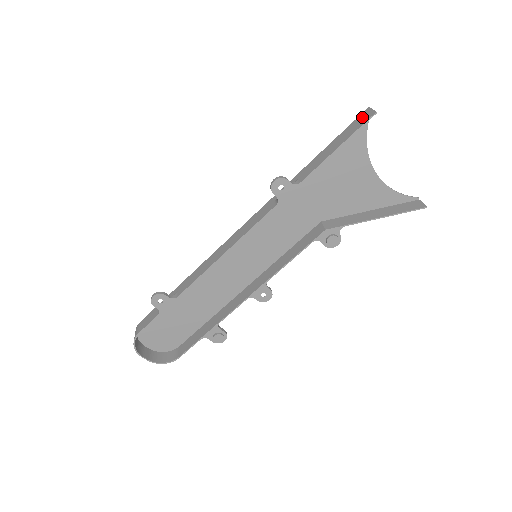
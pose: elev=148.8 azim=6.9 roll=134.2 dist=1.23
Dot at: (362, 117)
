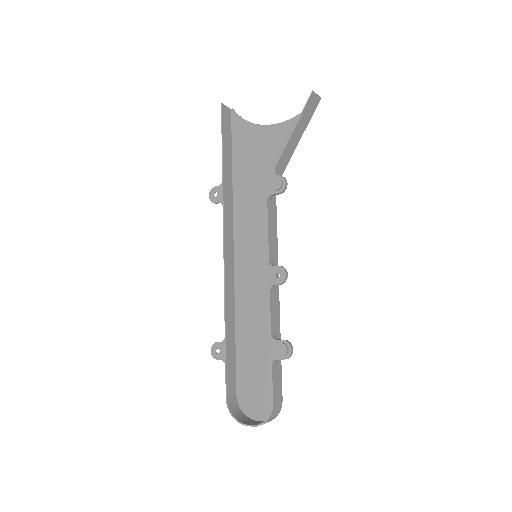
Dot at: (227, 116)
